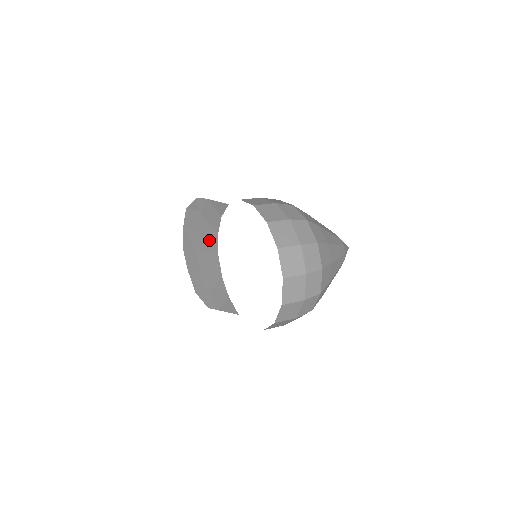
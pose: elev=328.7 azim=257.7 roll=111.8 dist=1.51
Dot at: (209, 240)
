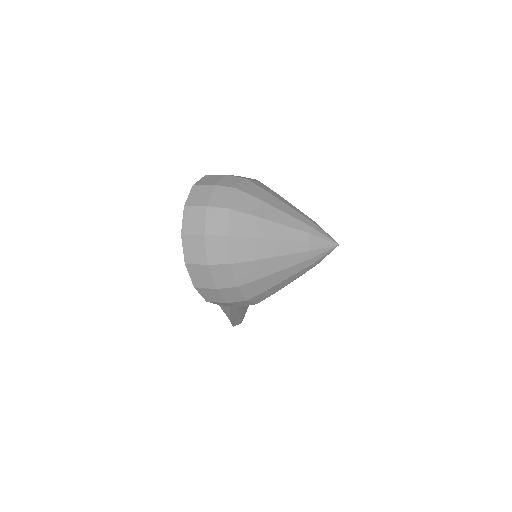
Dot at: occluded
